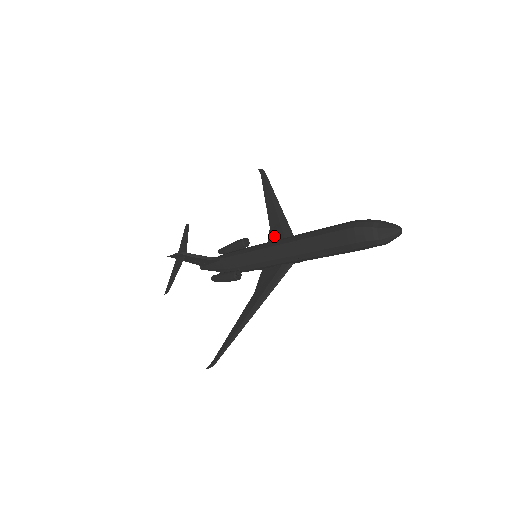
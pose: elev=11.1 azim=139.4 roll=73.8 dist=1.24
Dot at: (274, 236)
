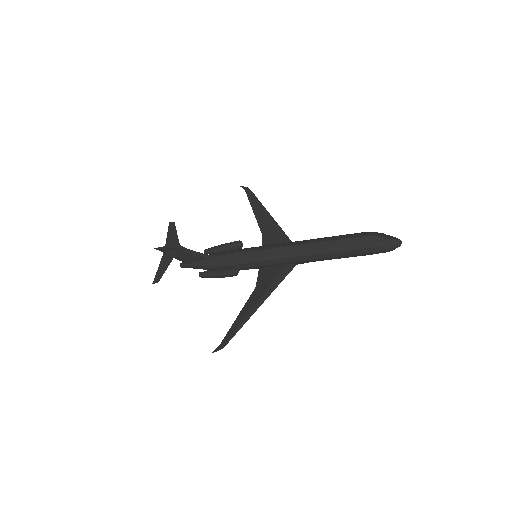
Dot at: (270, 242)
